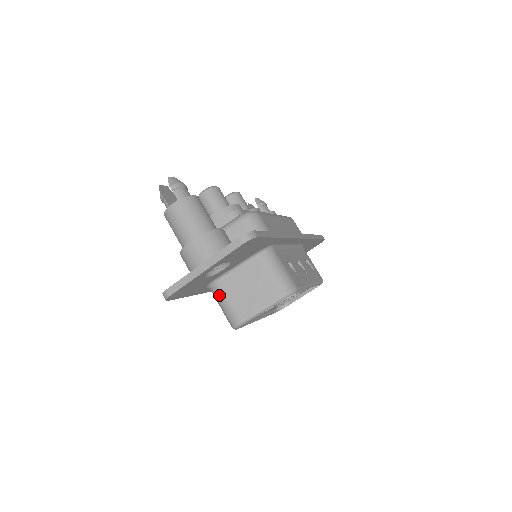
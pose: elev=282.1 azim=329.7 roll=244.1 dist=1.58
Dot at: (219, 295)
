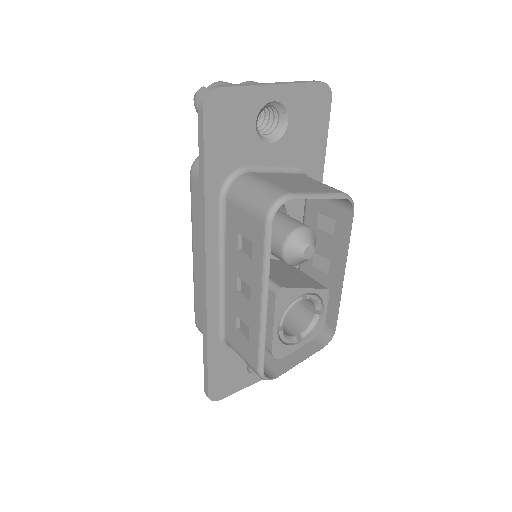
Dot at: (250, 180)
